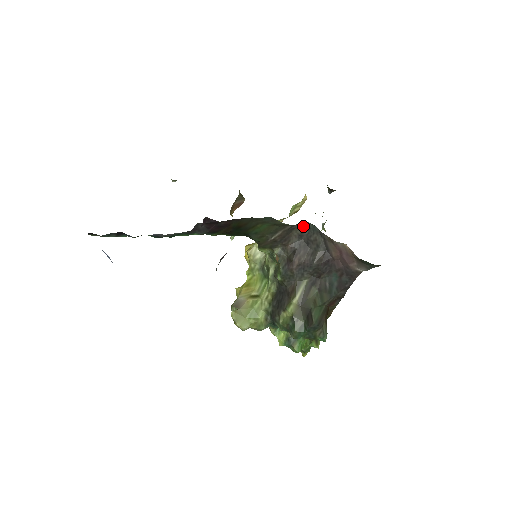
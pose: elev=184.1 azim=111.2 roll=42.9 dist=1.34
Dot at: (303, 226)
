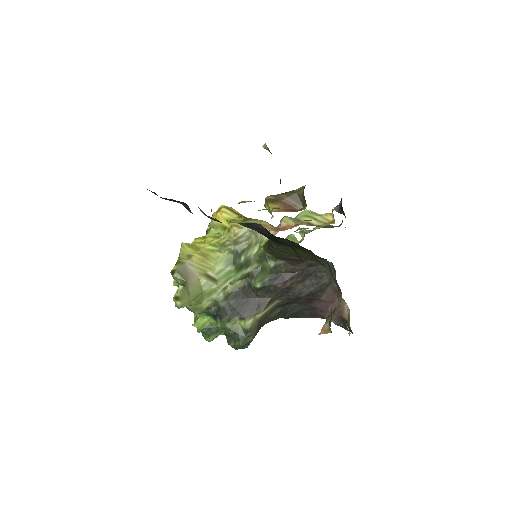
Dot at: occluded
